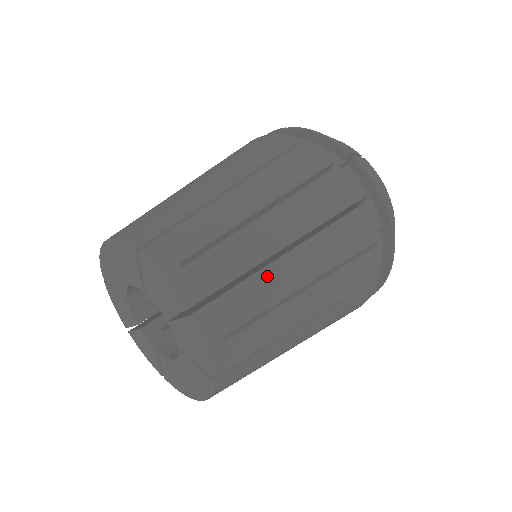
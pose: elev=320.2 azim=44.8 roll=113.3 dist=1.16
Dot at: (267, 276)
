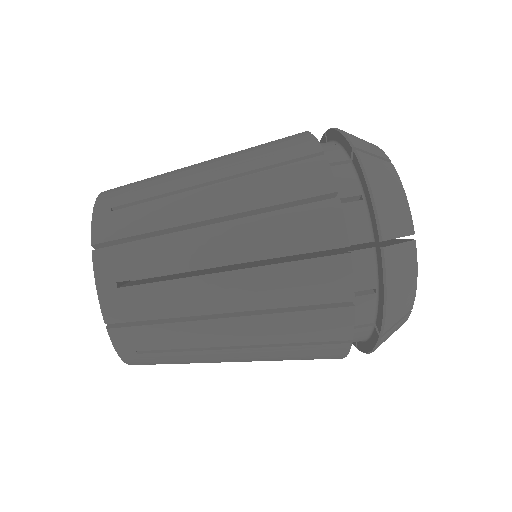
Dot at: (197, 328)
